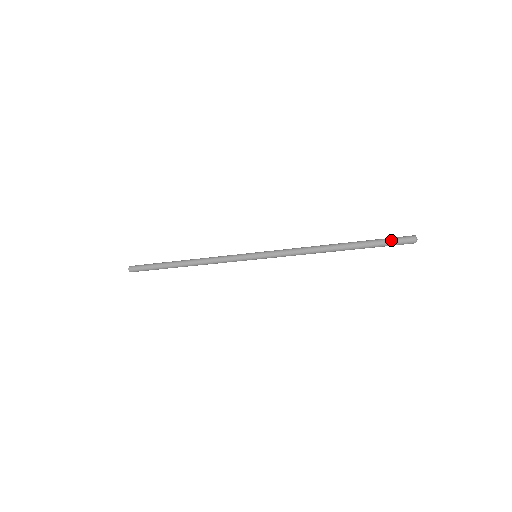
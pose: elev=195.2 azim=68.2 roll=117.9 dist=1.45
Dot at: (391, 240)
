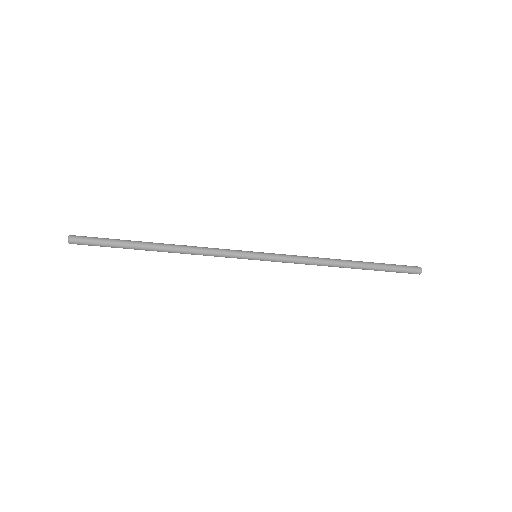
Dot at: (401, 270)
